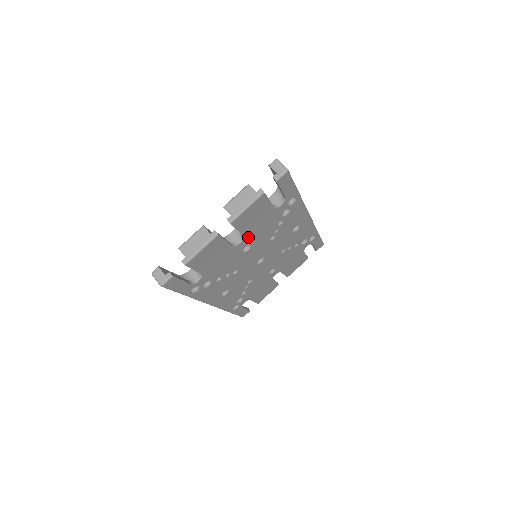
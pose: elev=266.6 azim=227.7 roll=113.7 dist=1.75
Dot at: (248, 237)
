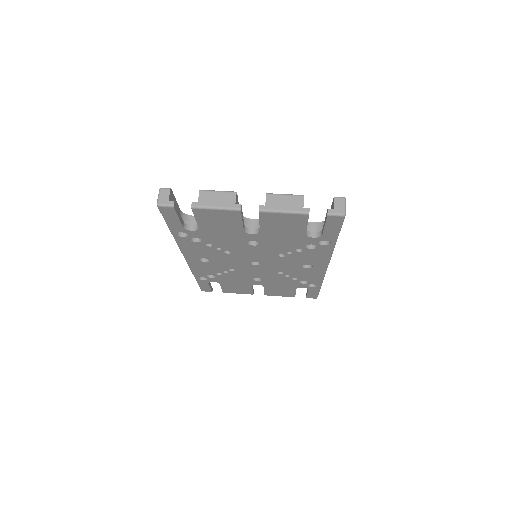
Dot at: (263, 236)
